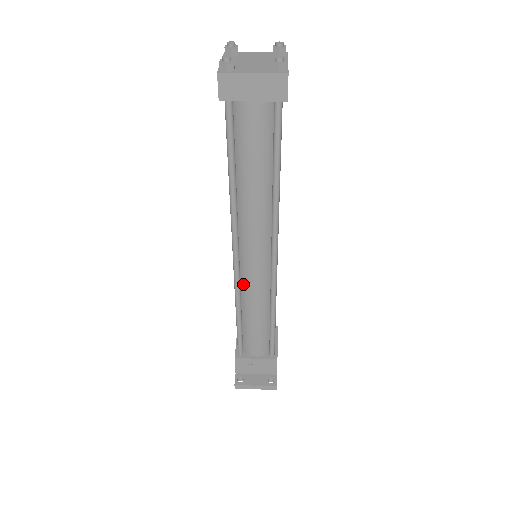
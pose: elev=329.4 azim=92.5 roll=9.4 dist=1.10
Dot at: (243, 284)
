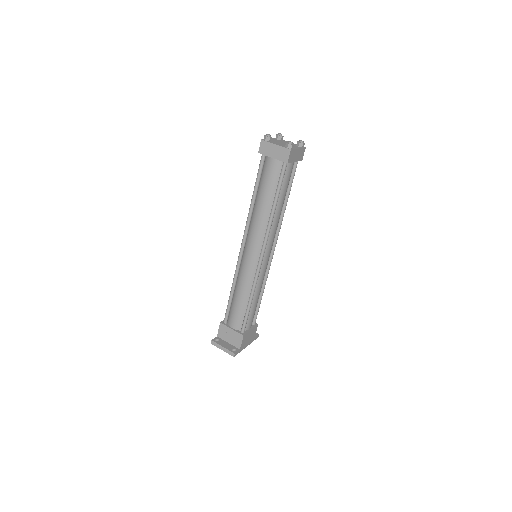
Dot at: (241, 268)
